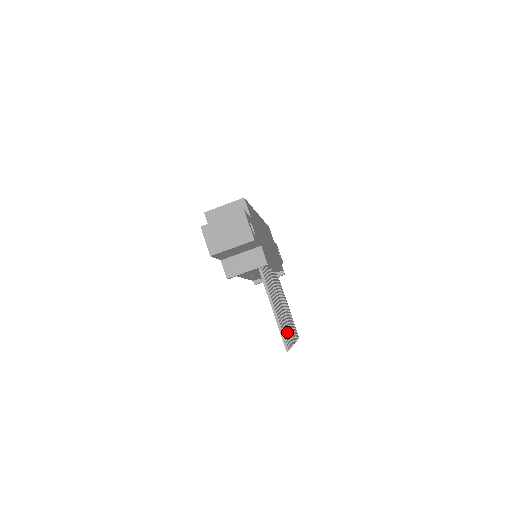
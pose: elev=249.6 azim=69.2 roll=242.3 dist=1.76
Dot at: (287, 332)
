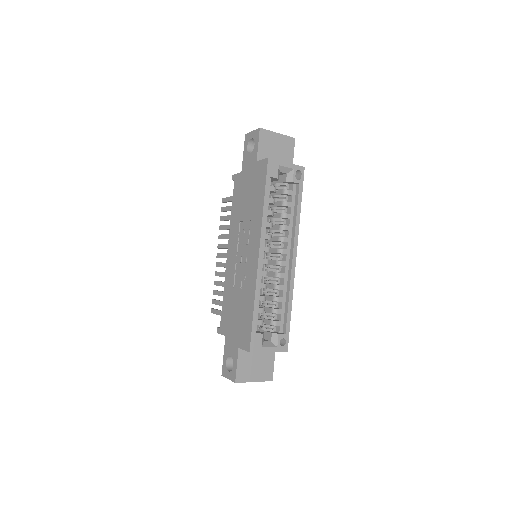
Dot at: occluded
